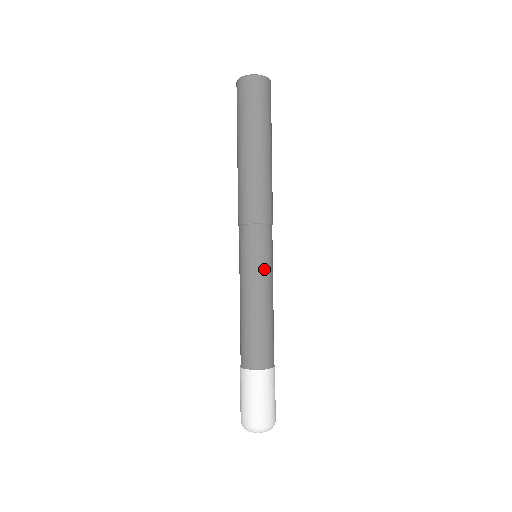
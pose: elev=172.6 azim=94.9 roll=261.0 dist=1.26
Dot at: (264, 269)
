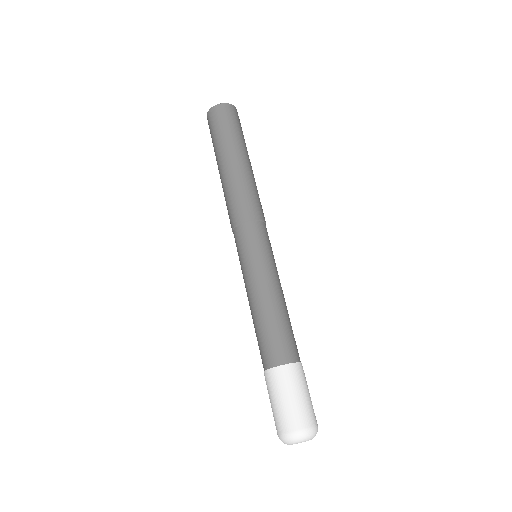
Dot at: (257, 262)
